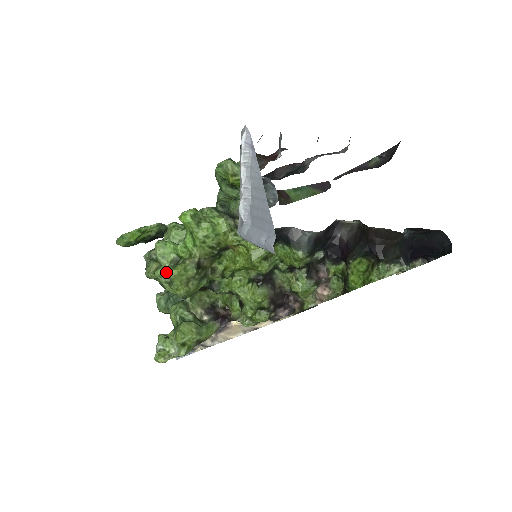
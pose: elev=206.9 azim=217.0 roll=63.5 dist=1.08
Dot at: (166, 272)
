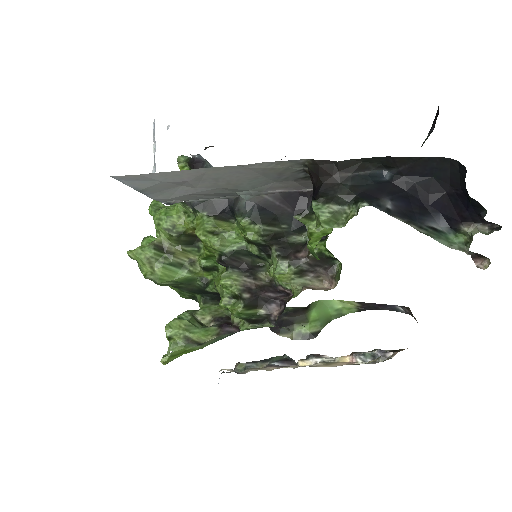
Dot at: (128, 252)
